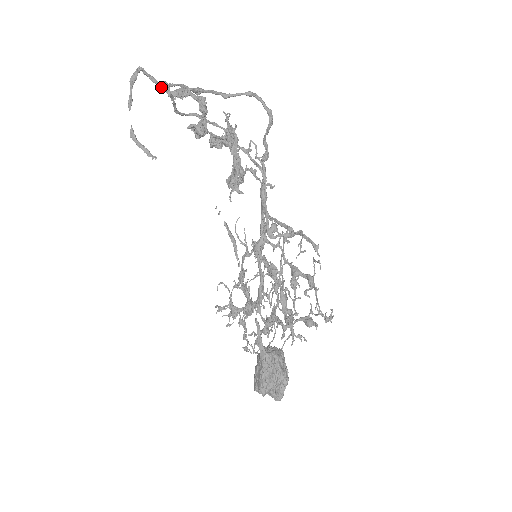
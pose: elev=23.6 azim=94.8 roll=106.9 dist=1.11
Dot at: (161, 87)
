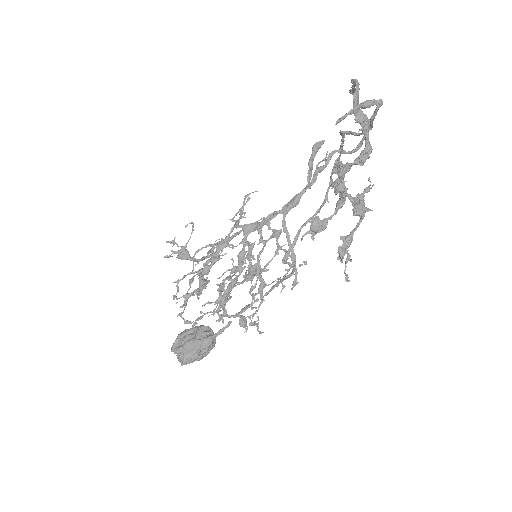
Dot at: (355, 94)
